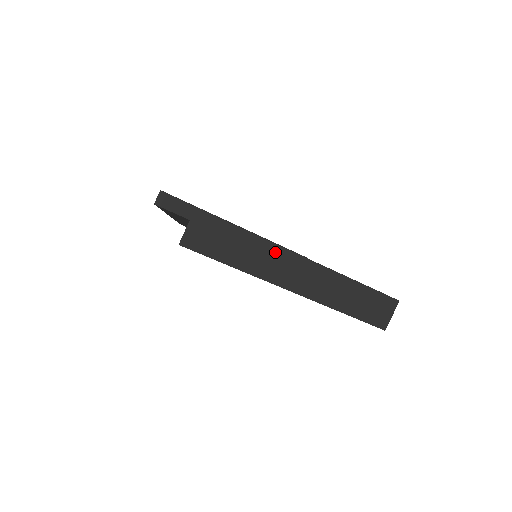
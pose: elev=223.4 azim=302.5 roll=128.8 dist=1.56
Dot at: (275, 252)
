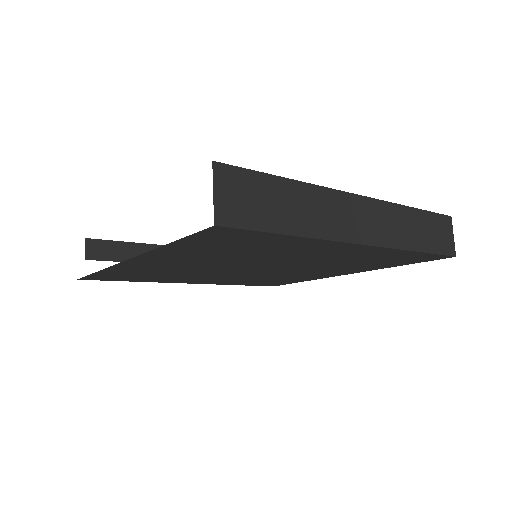
Dot at: (325, 197)
